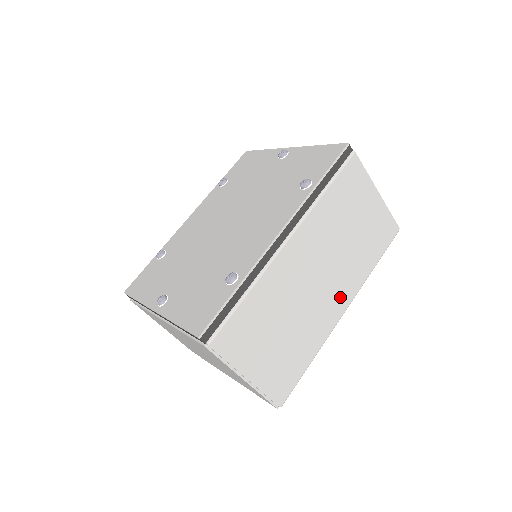
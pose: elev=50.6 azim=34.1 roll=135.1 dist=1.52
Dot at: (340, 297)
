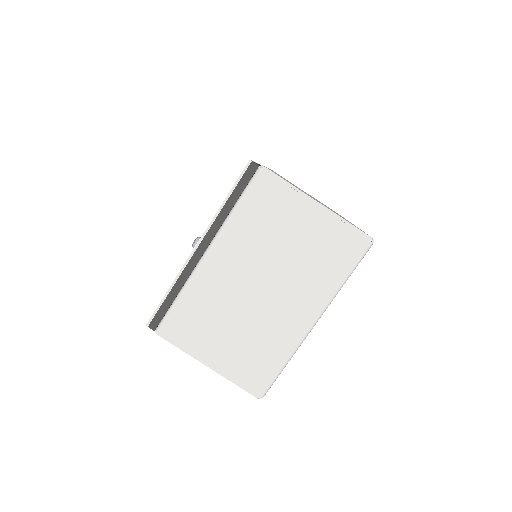
Dot at: occluded
